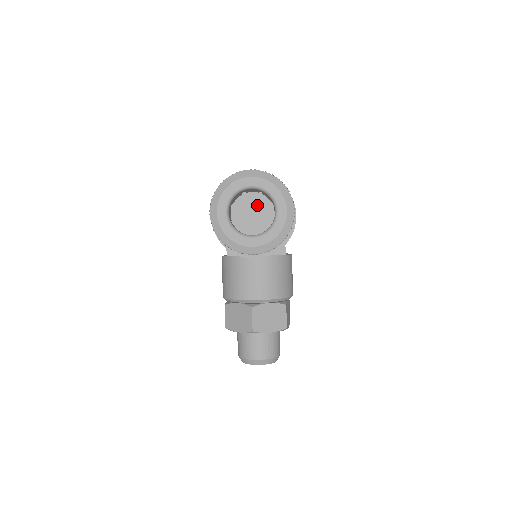
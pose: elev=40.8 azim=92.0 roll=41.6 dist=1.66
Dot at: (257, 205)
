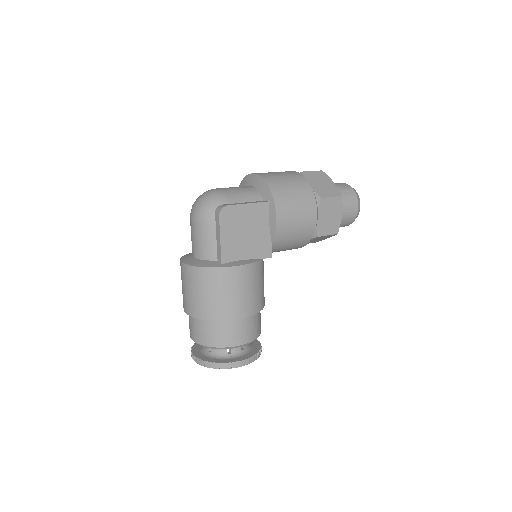
Dot at: occluded
